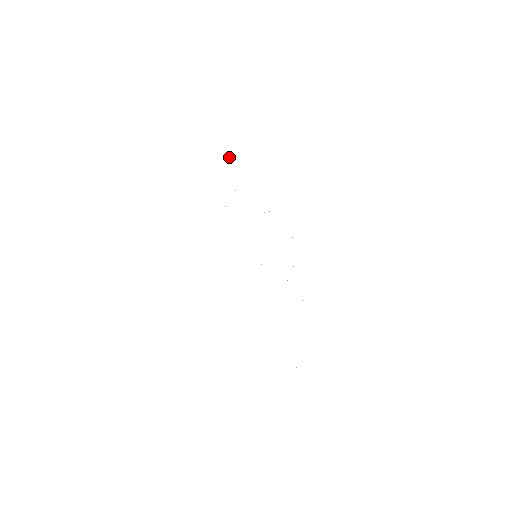
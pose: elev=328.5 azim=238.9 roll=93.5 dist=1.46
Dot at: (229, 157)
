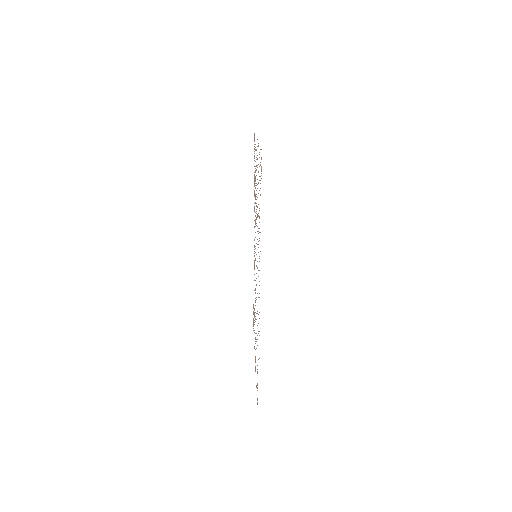
Dot at: occluded
